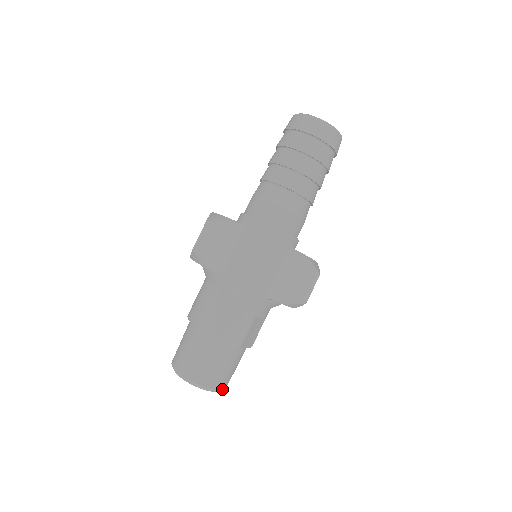
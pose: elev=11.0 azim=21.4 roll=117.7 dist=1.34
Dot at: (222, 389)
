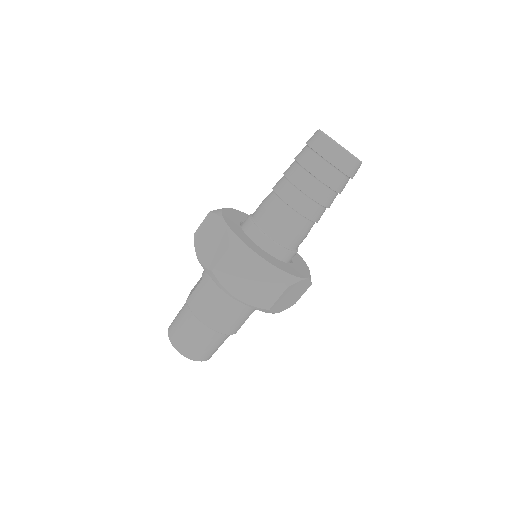
Dot at: (211, 356)
